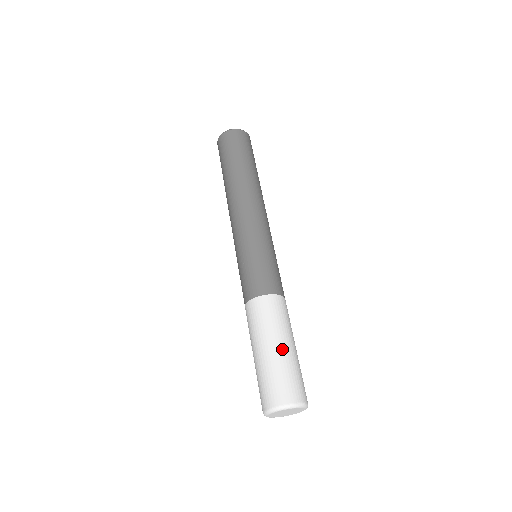
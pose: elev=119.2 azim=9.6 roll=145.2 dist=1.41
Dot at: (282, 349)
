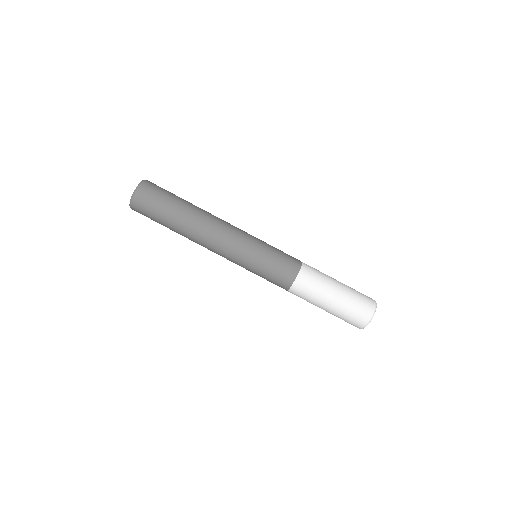
Dot at: (331, 306)
